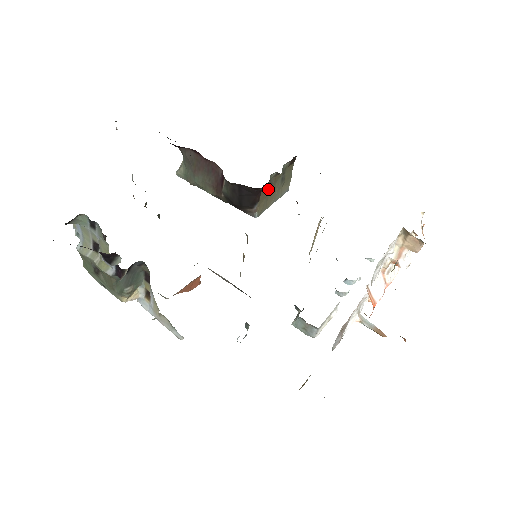
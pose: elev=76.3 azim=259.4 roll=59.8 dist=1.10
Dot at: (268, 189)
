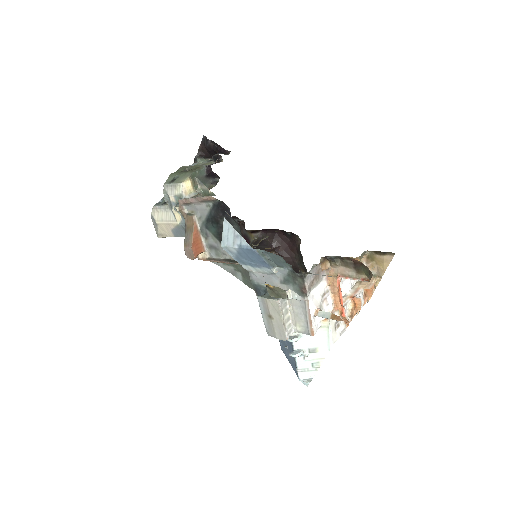
Dot at: occluded
